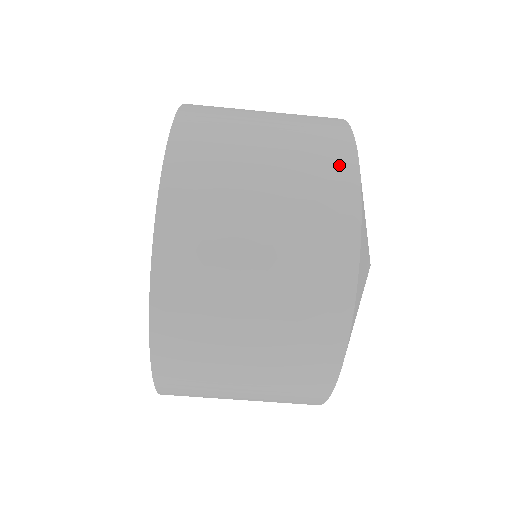
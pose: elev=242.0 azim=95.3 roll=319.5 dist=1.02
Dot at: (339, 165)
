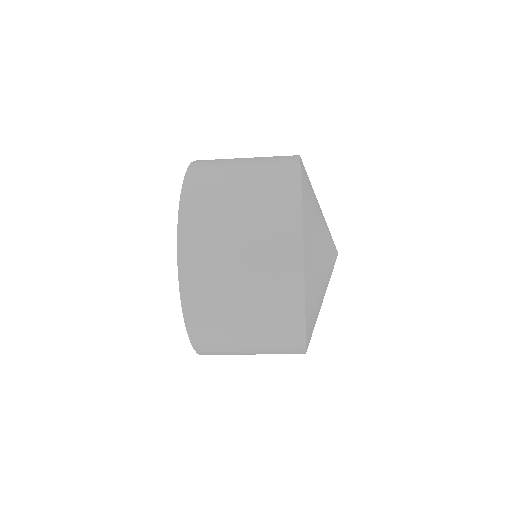
Dot at: (290, 276)
